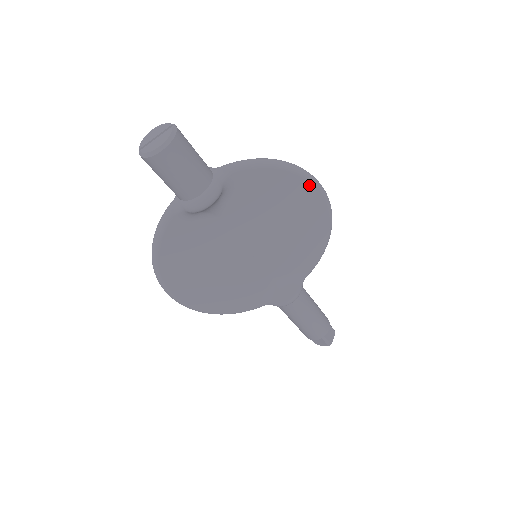
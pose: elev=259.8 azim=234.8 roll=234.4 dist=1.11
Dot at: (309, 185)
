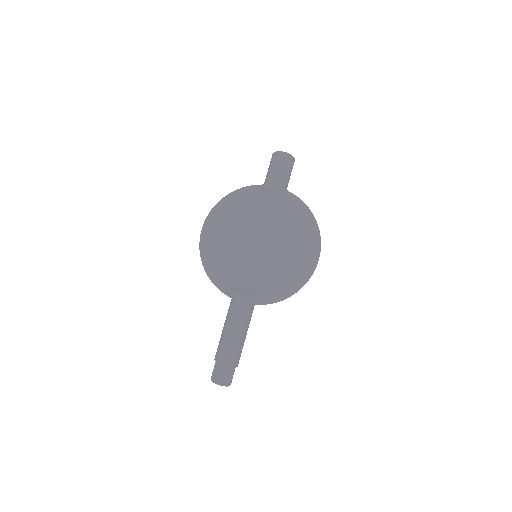
Dot at: (316, 242)
